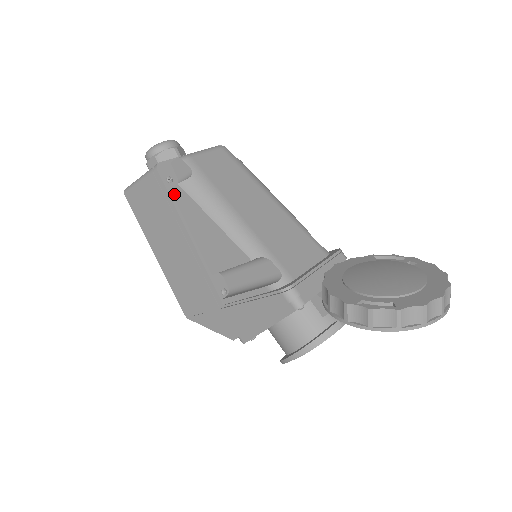
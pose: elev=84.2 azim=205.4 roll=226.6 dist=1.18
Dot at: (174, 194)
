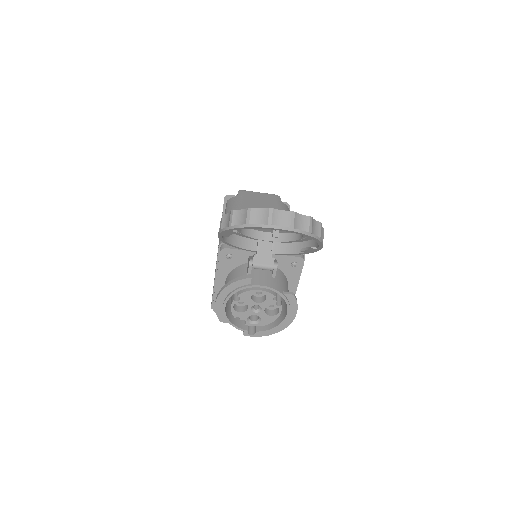
Dot at: (225, 210)
